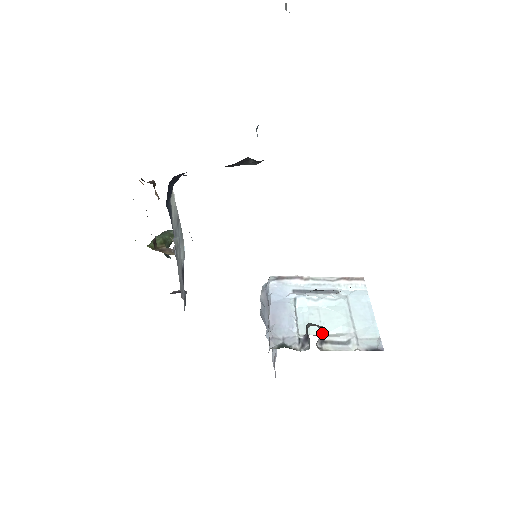
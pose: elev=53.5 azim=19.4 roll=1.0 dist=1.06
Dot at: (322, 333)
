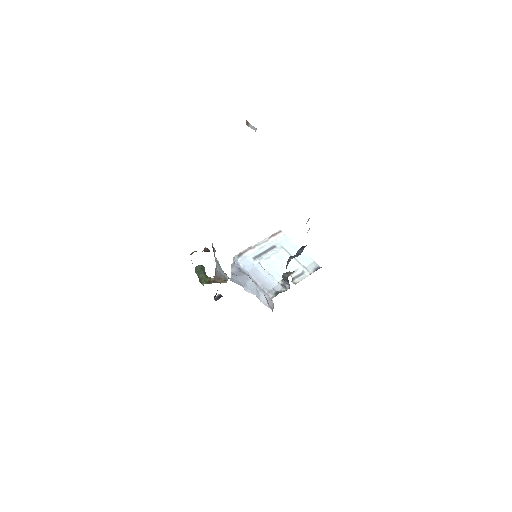
Dot at: occluded
